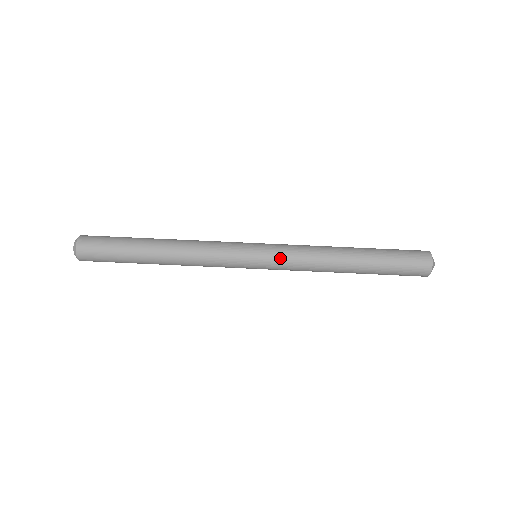
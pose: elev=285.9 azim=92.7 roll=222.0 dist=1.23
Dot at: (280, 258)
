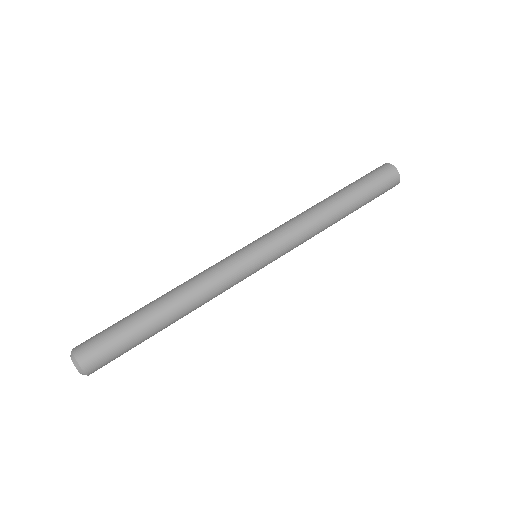
Dot at: (284, 252)
